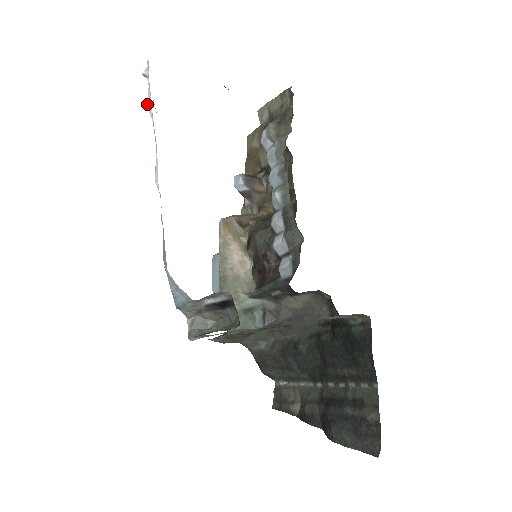
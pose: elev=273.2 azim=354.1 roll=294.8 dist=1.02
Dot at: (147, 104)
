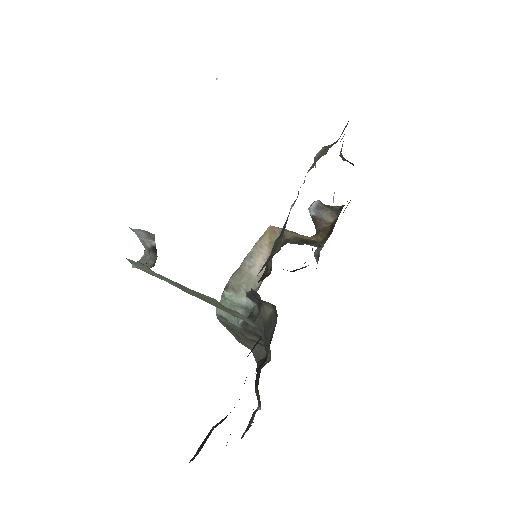
Dot at: occluded
